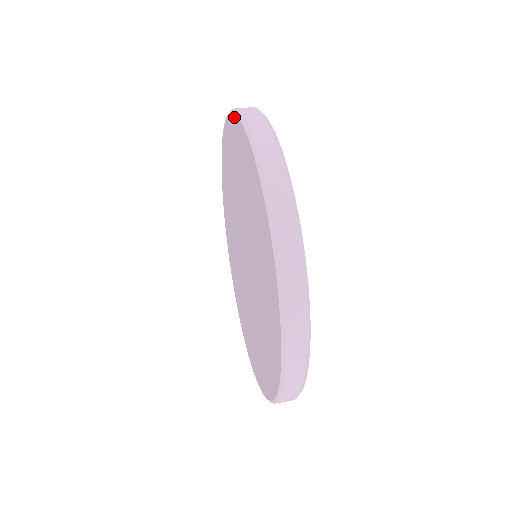
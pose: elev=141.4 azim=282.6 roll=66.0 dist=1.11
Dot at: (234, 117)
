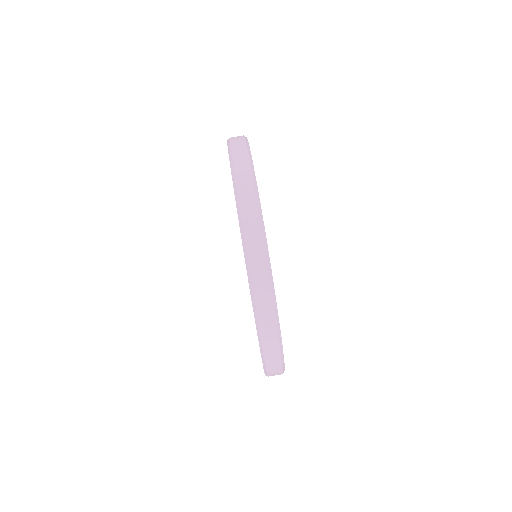
Dot at: (233, 186)
